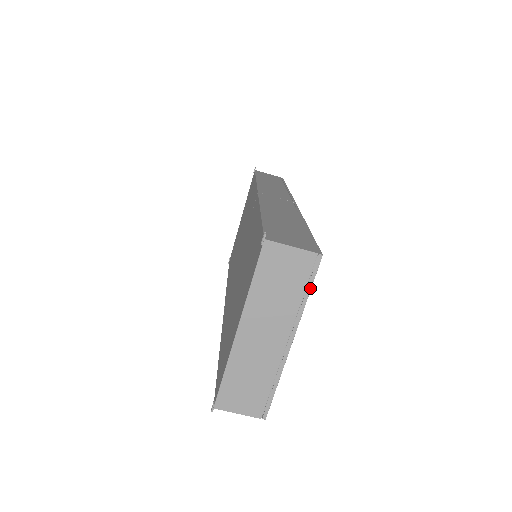
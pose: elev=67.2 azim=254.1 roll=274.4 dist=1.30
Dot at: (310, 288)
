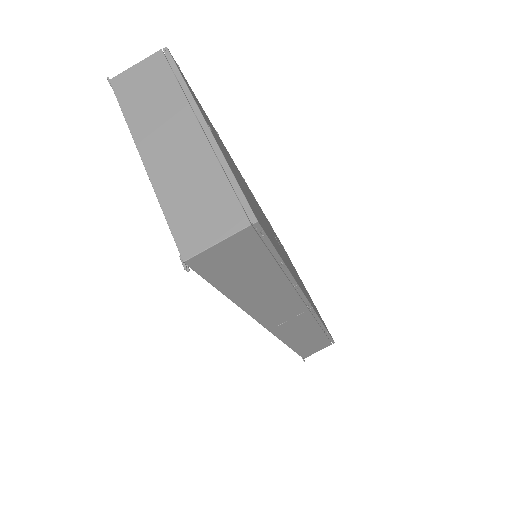
Dot at: (179, 73)
